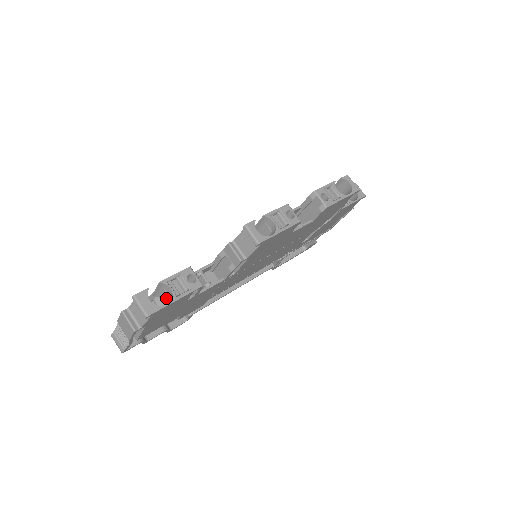
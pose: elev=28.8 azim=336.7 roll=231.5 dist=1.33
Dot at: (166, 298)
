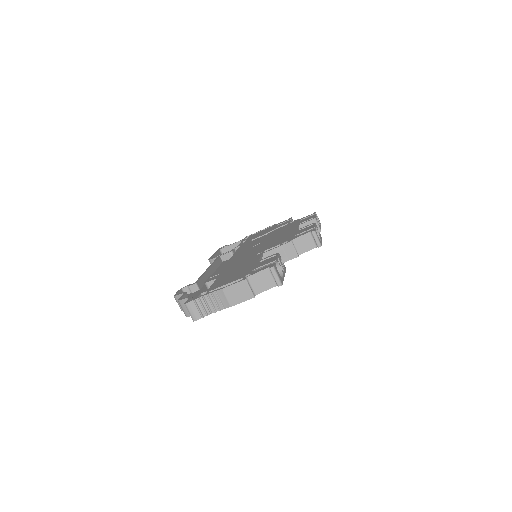
Dot at: occluded
